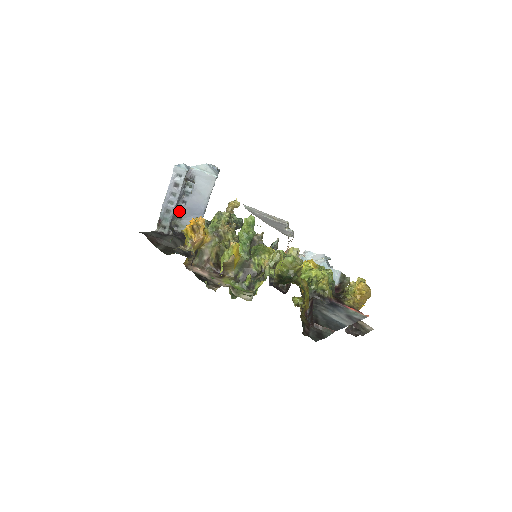
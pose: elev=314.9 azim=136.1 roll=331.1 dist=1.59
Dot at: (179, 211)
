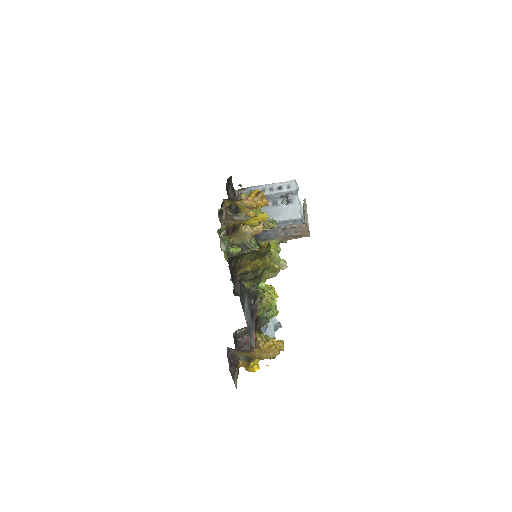
Dot at: occluded
